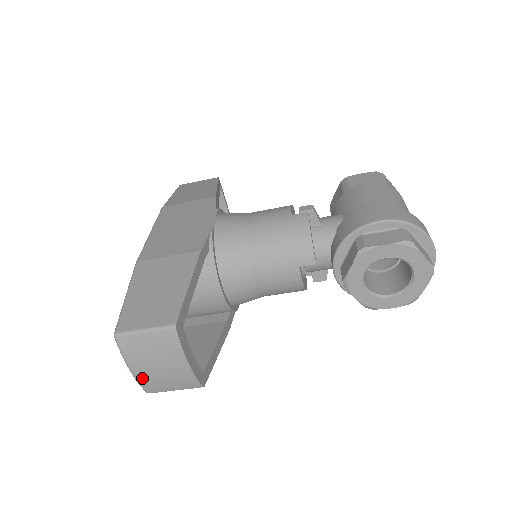
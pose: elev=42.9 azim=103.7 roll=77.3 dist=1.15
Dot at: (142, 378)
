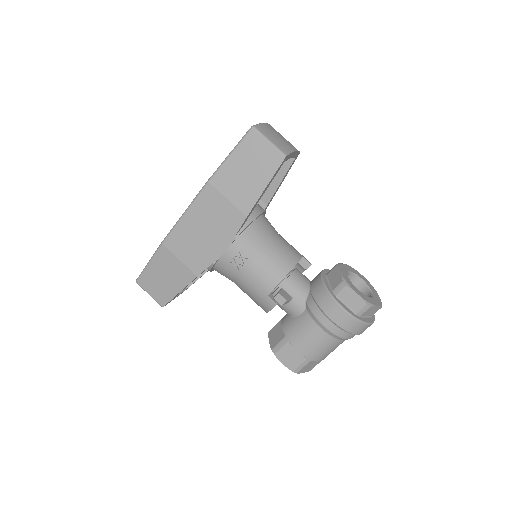
Dot at: (266, 126)
